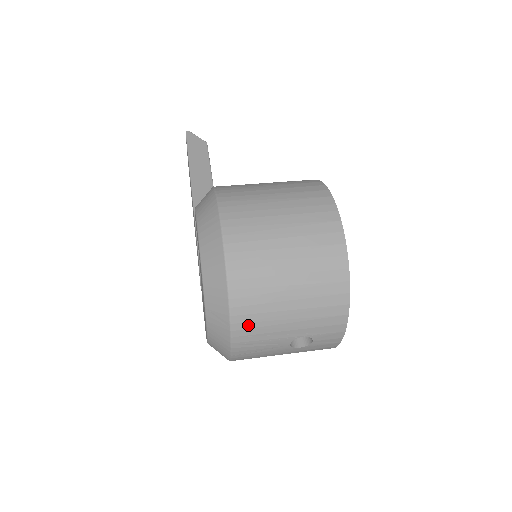
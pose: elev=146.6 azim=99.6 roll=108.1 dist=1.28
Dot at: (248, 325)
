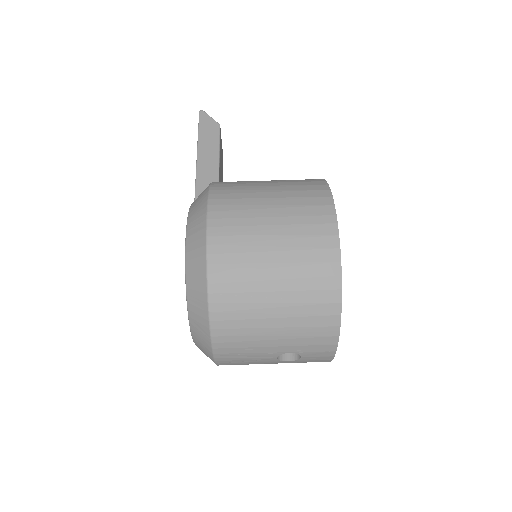
Dot at: (230, 339)
